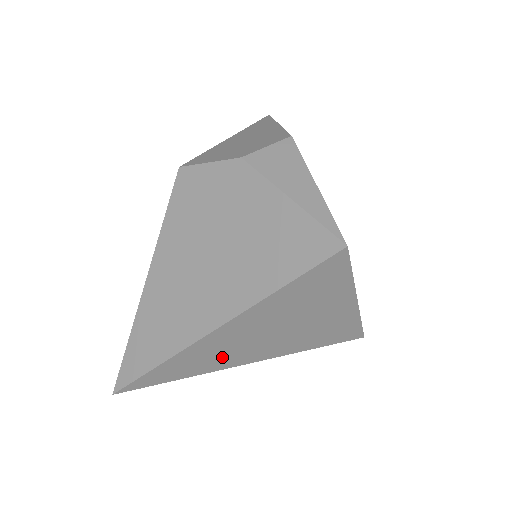
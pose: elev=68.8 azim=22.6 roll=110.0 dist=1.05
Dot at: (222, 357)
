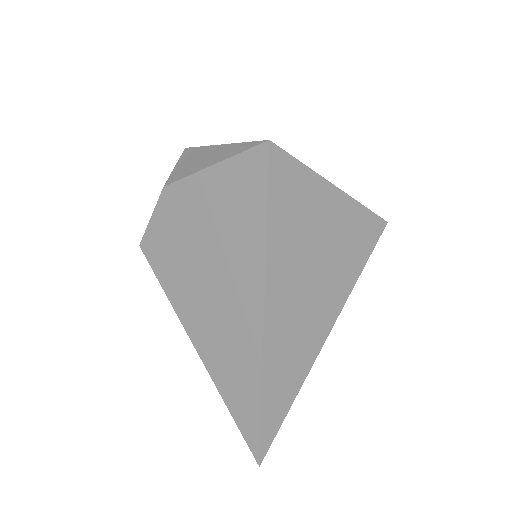
Dot at: (302, 339)
